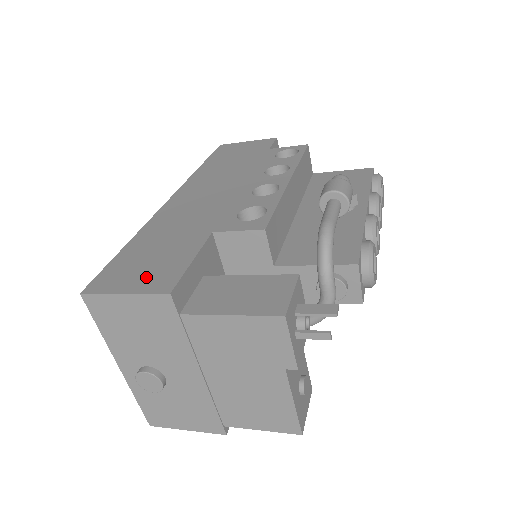
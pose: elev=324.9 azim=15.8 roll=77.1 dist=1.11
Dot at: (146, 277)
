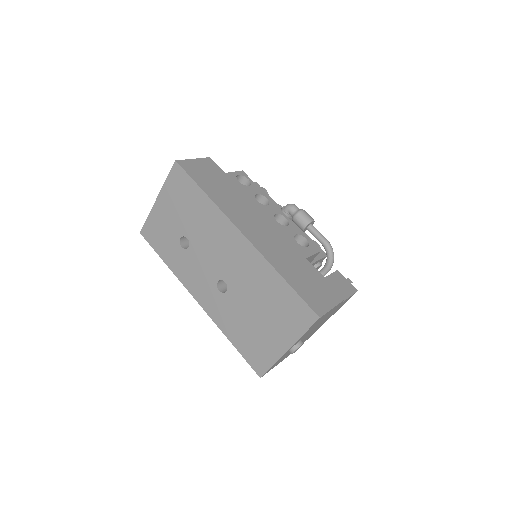
Dot at: (326, 296)
